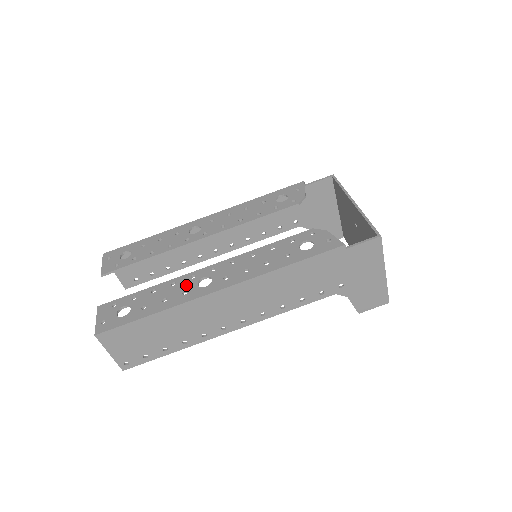
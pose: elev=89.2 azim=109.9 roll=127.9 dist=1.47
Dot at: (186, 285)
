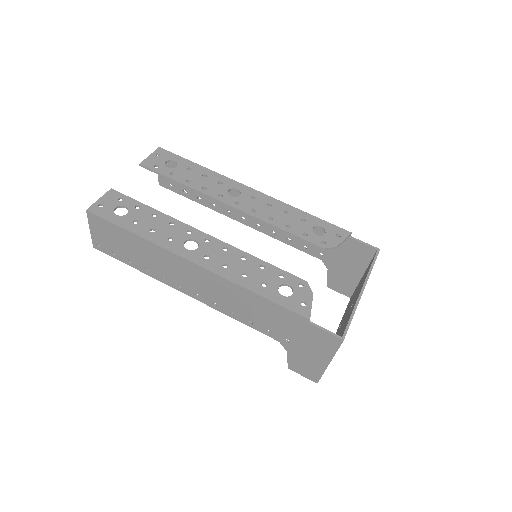
Dot at: (178, 234)
